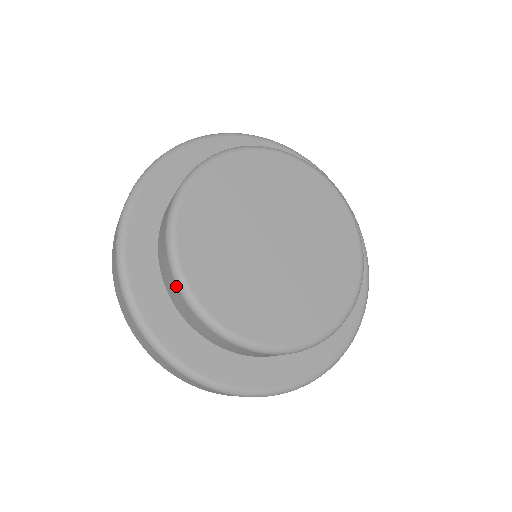
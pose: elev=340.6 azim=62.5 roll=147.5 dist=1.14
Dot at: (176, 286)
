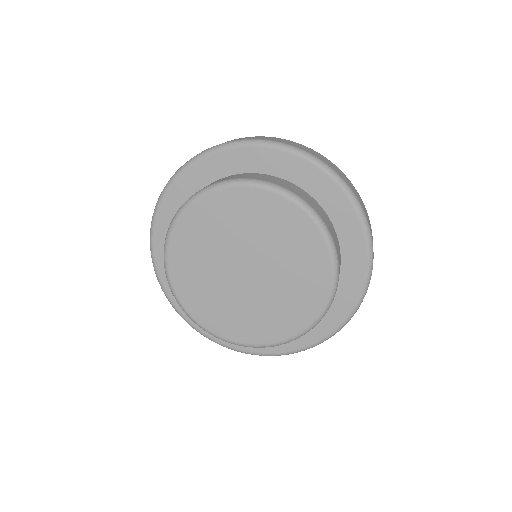
Dot at: occluded
